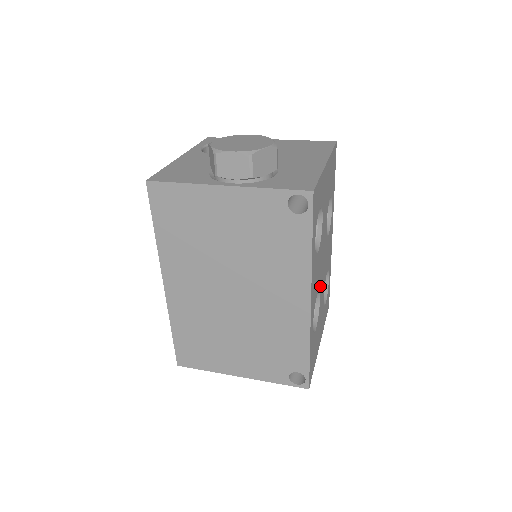
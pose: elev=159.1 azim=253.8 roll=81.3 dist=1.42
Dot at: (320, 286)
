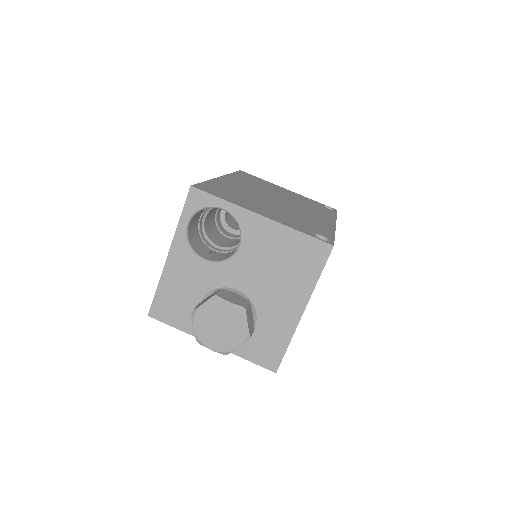
Dot at: occluded
